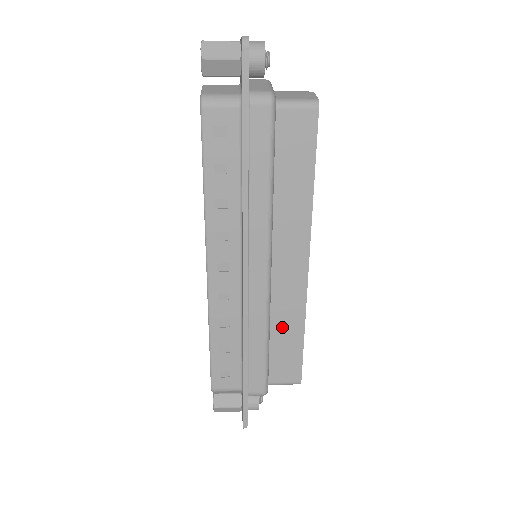
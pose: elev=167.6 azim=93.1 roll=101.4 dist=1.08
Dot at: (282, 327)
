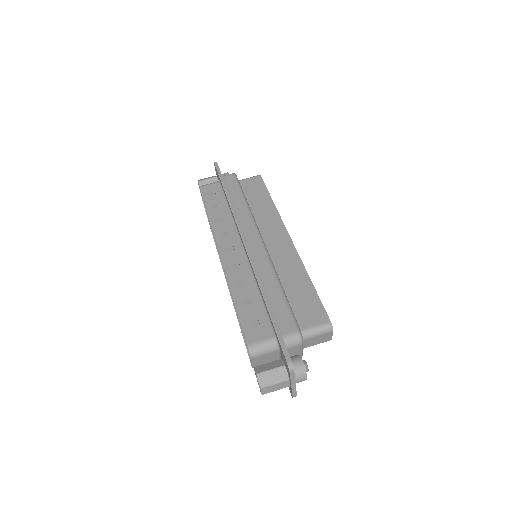
Dot at: occluded
